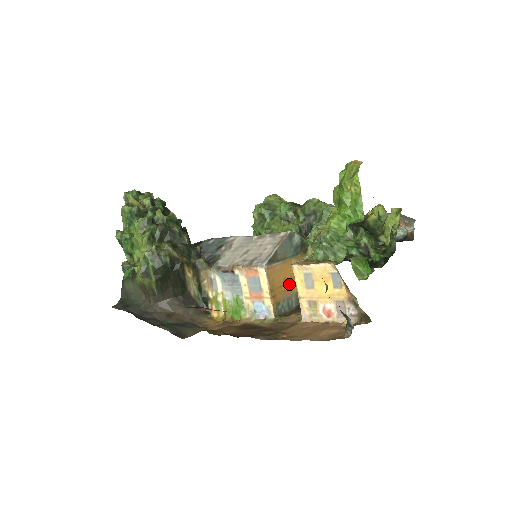
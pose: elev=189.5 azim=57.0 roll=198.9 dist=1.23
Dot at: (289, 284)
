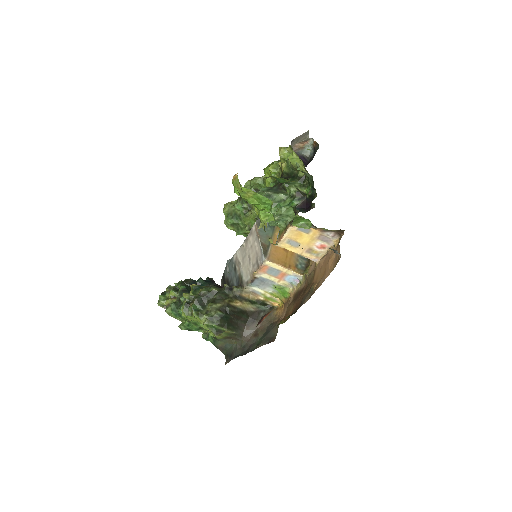
Dot at: occluded
